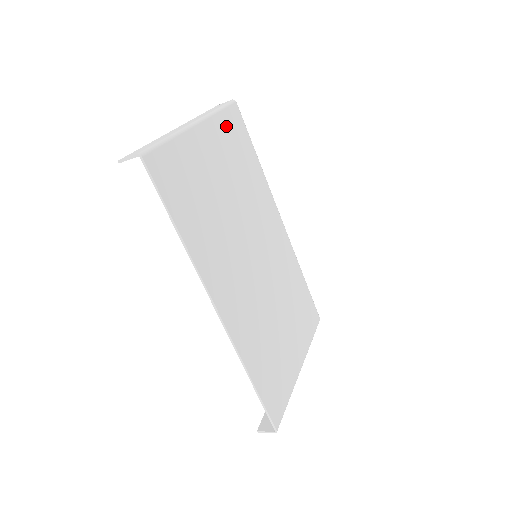
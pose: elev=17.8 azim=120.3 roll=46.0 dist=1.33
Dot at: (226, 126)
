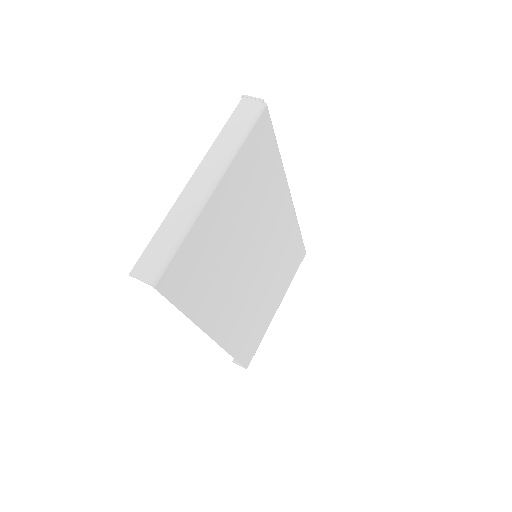
Dot at: (248, 154)
